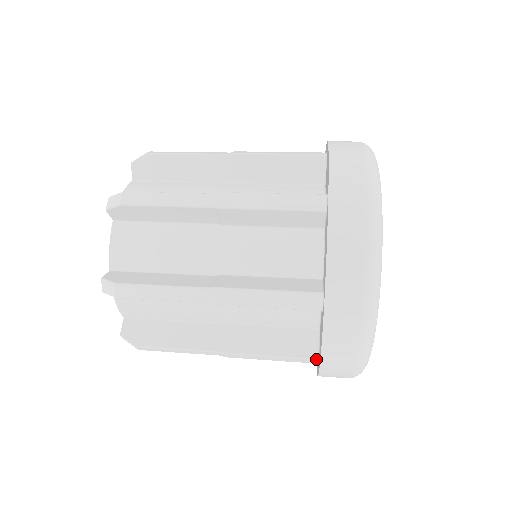
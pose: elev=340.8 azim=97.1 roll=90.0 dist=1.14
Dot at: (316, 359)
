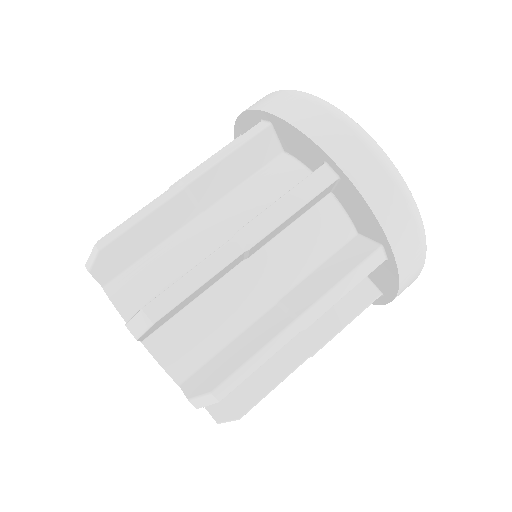
Dot at: occluded
